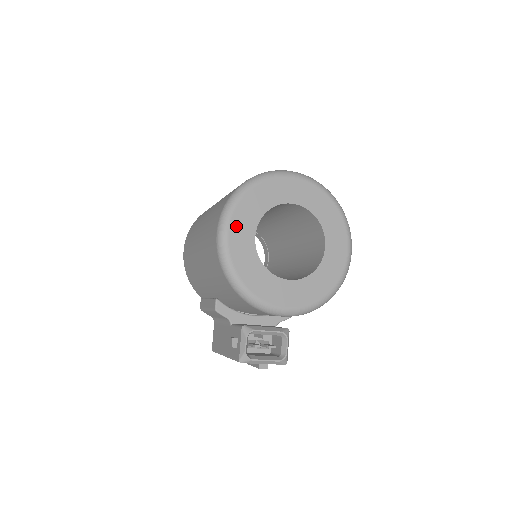
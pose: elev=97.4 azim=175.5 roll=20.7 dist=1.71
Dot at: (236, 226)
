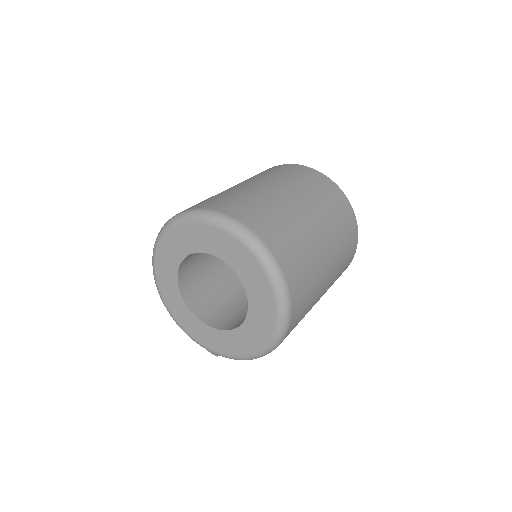
Dot at: (166, 245)
